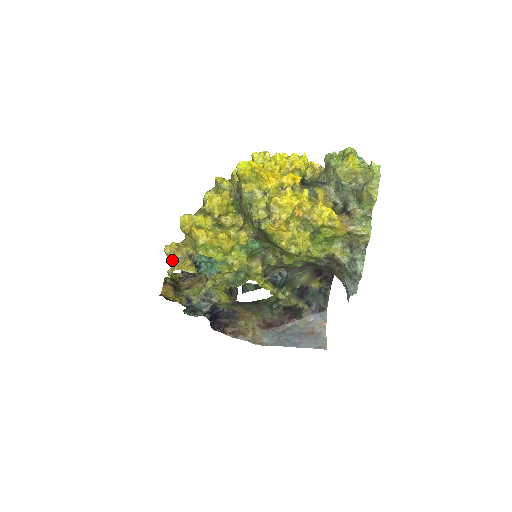
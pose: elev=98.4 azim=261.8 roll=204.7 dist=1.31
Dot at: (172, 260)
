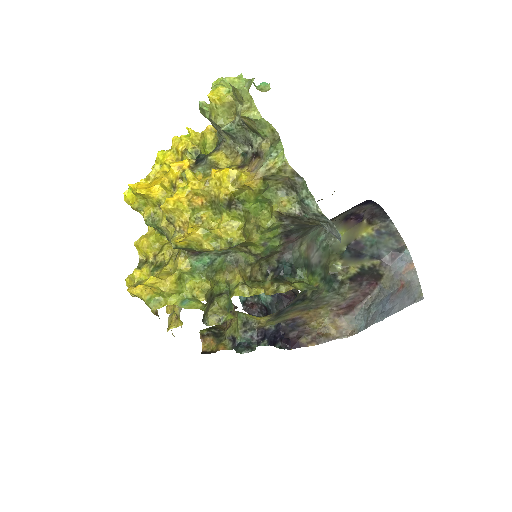
Dot at: occluded
